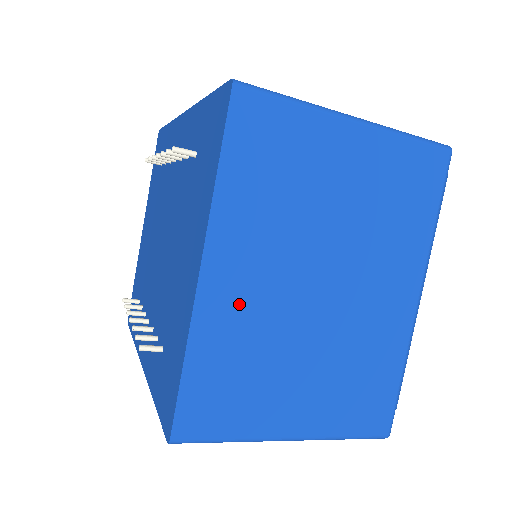
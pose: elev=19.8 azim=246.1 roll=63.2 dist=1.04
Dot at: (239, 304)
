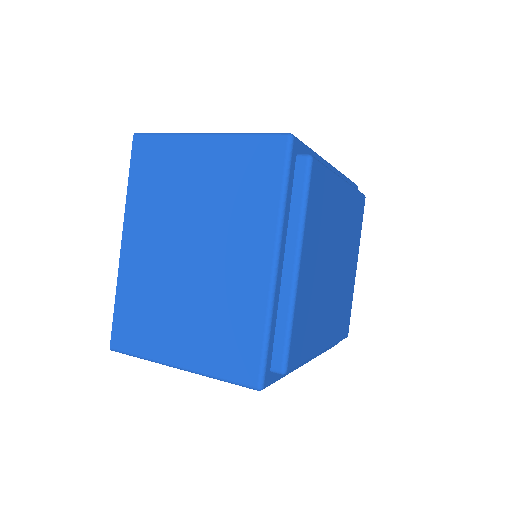
Dot at: (142, 264)
